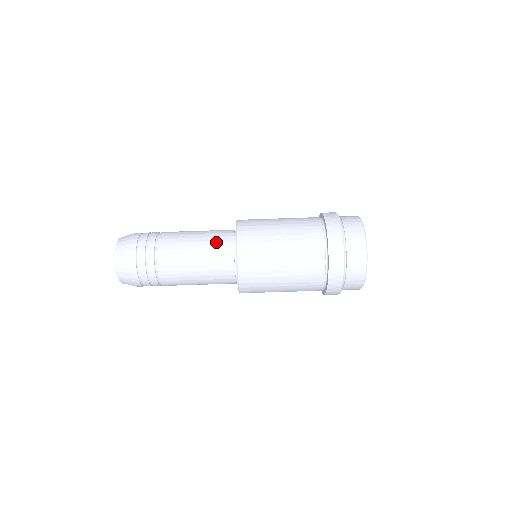
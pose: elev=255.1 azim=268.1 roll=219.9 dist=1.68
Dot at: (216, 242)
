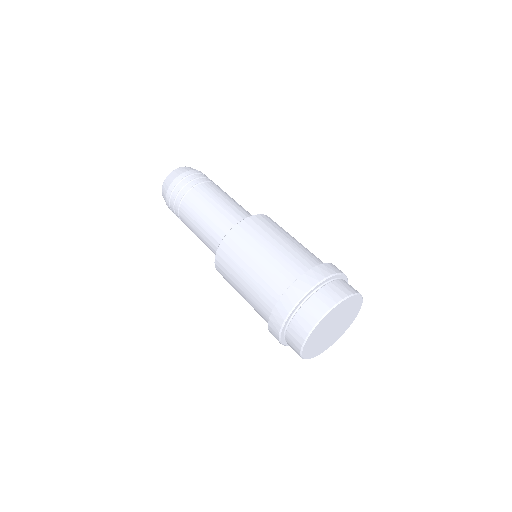
Dot at: (235, 213)
